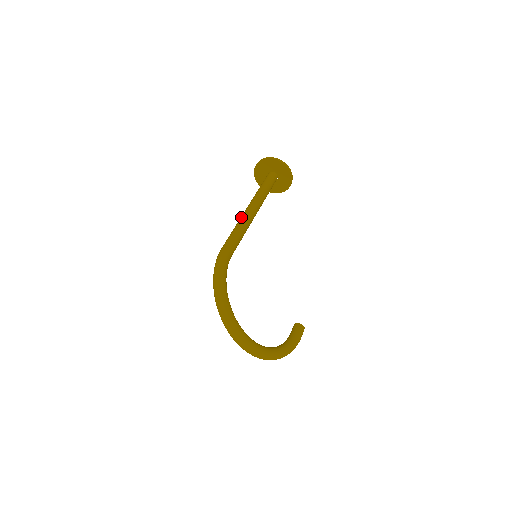
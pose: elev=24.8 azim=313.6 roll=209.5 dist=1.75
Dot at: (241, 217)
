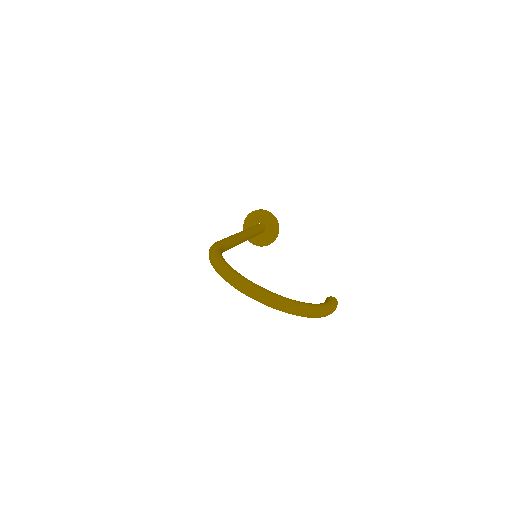
Dot at: occluded
